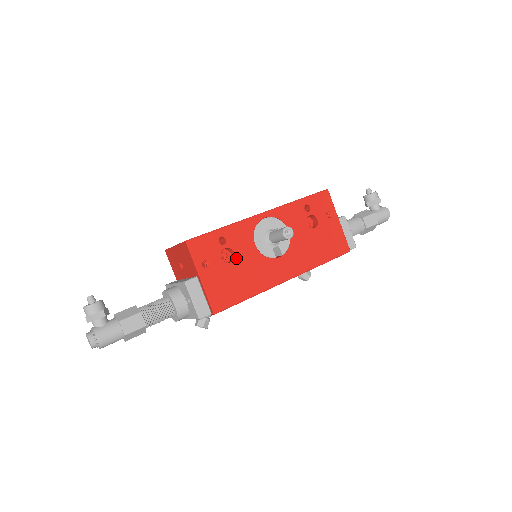
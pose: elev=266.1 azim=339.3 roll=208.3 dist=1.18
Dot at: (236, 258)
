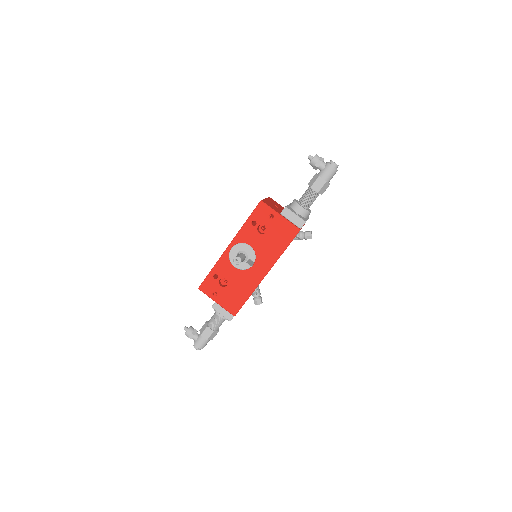
Dot at: (228, 281)
